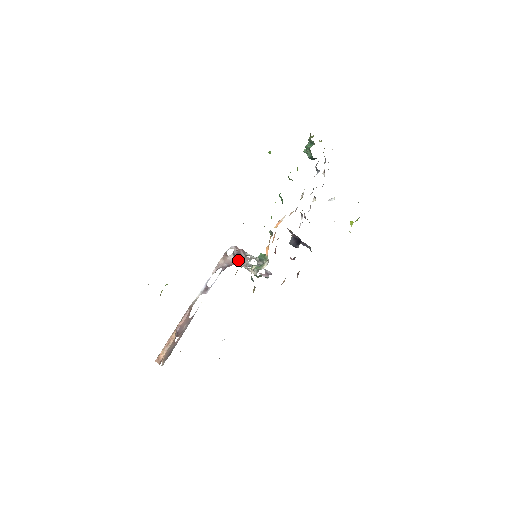
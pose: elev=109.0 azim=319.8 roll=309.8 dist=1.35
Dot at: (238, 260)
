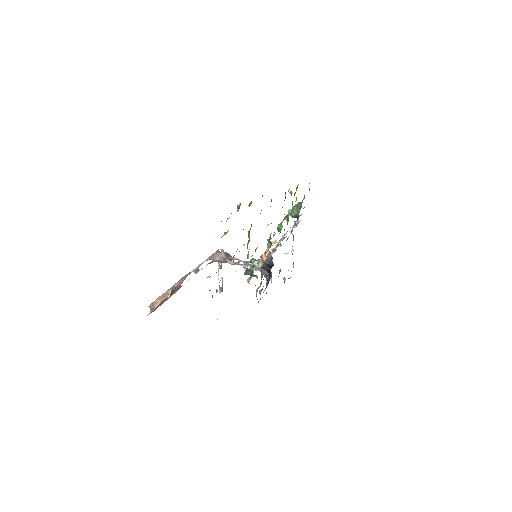
Dot at: (228, 259)
